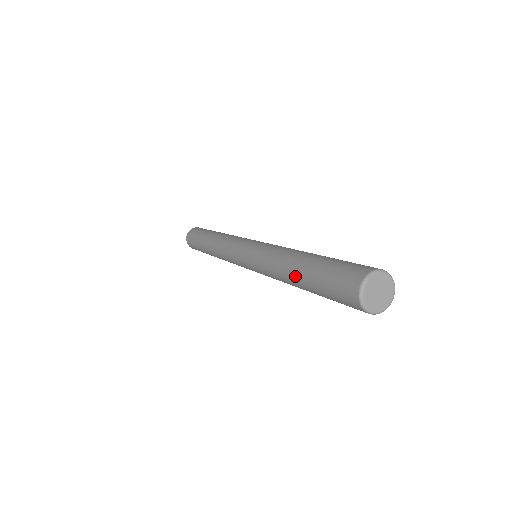
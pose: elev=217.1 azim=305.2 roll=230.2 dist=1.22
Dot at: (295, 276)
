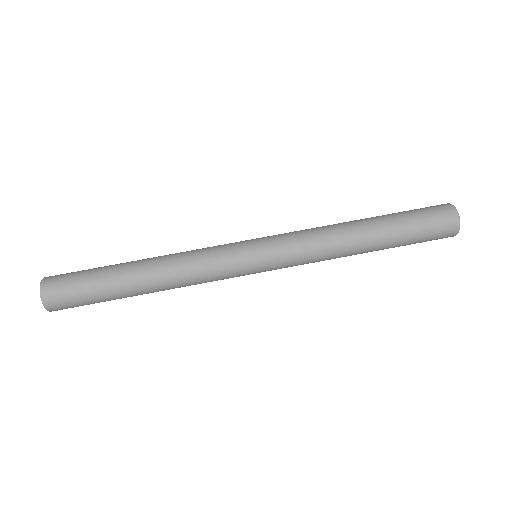
Dot at: (369, 225)
